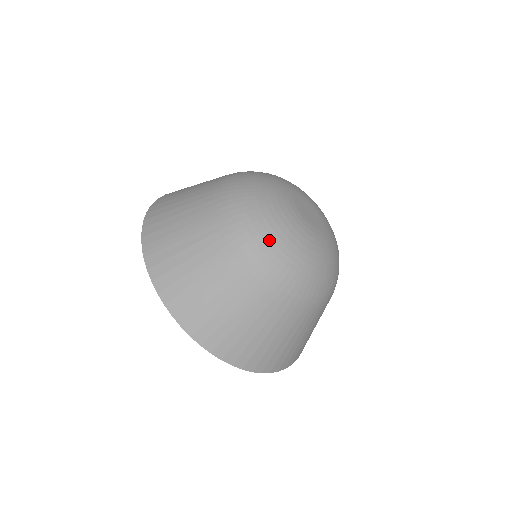
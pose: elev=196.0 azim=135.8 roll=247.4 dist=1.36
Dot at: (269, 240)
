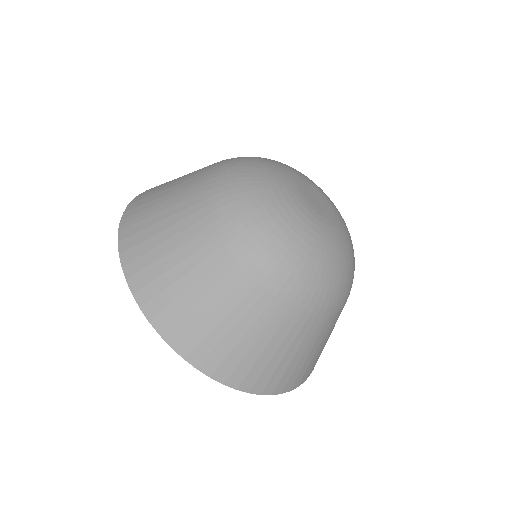
Dot at: (255, 213)
